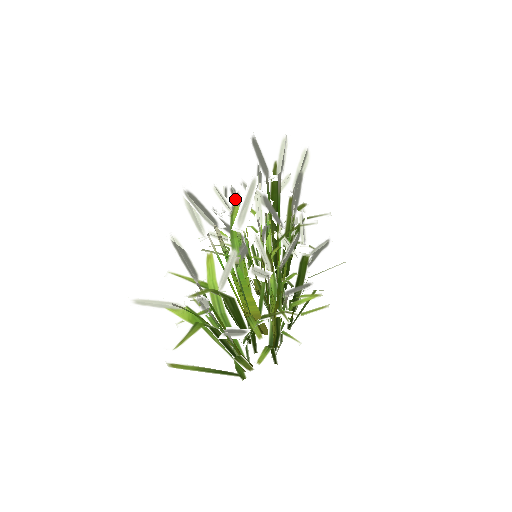
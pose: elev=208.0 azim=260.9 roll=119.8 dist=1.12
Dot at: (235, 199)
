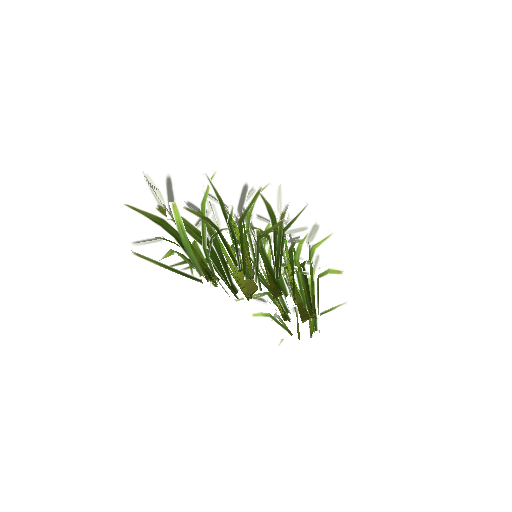
Dot at: occluded
